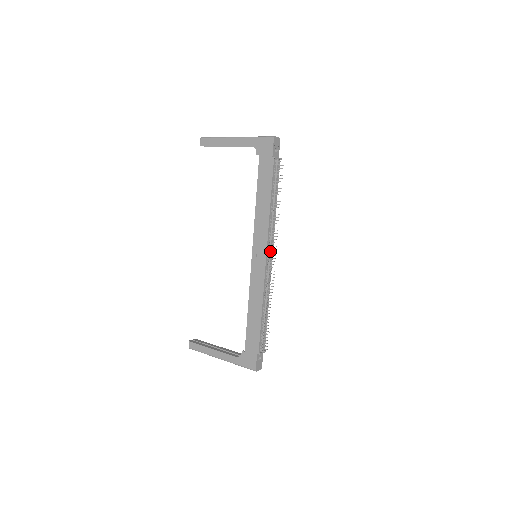
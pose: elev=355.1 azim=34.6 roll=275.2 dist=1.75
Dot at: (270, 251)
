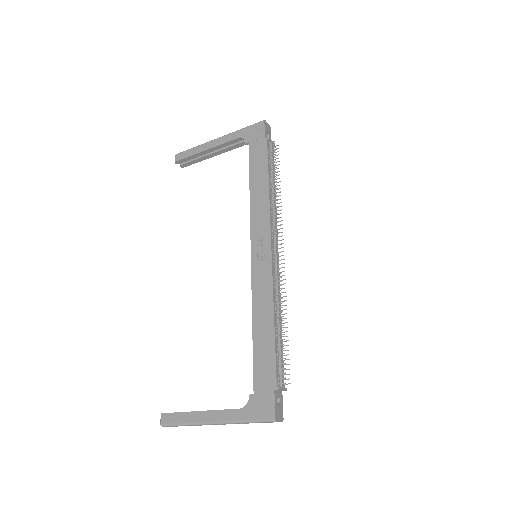
Dot at: (275, 241)
